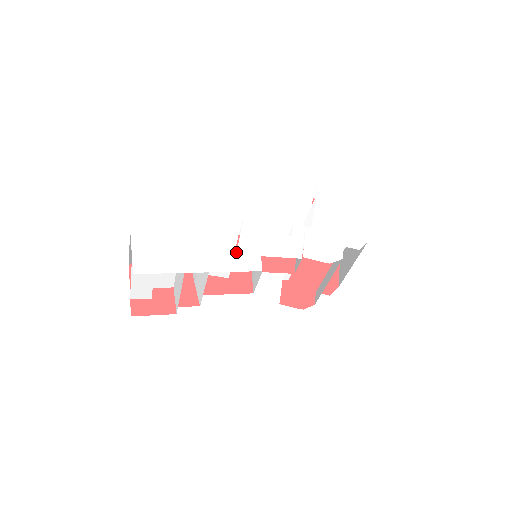
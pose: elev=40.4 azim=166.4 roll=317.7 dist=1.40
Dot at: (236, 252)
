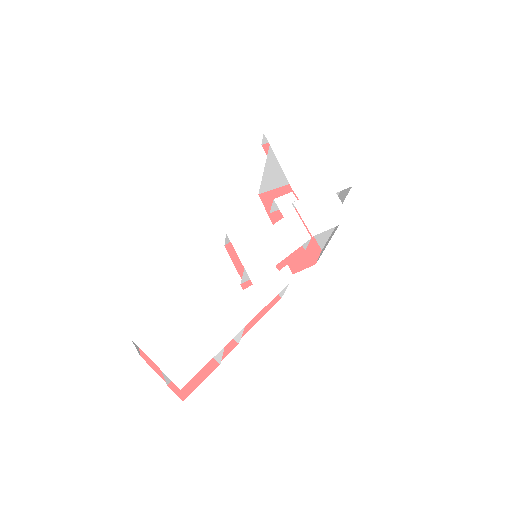
Dot at: occluded
